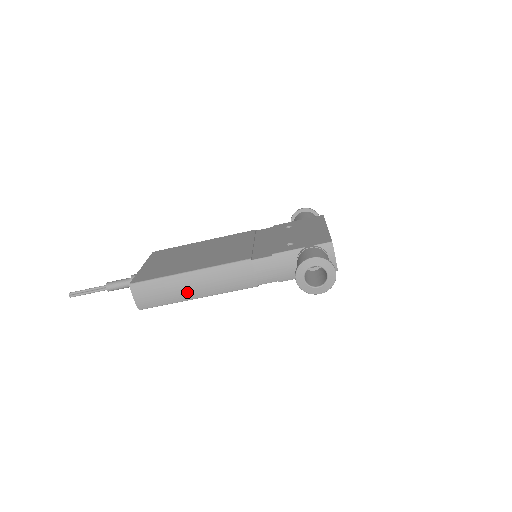
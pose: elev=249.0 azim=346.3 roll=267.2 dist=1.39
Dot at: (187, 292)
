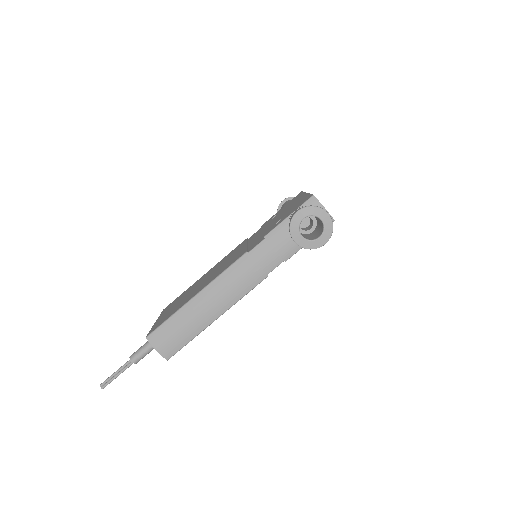
Dot at: (203, 317)
